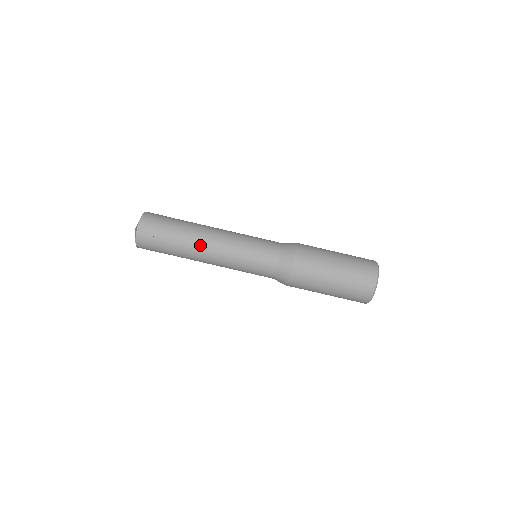
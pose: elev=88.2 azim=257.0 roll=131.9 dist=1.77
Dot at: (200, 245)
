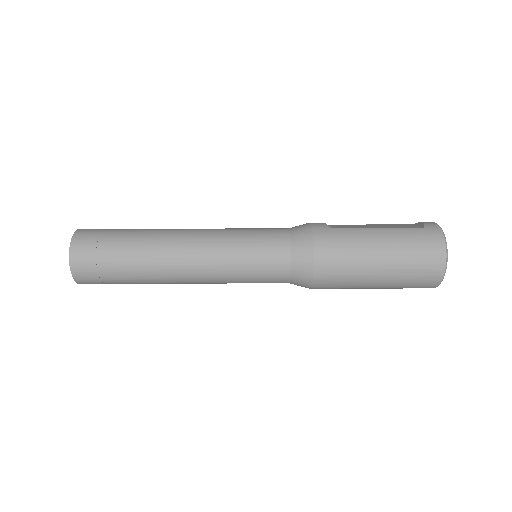
Dot at: (171, 280)
